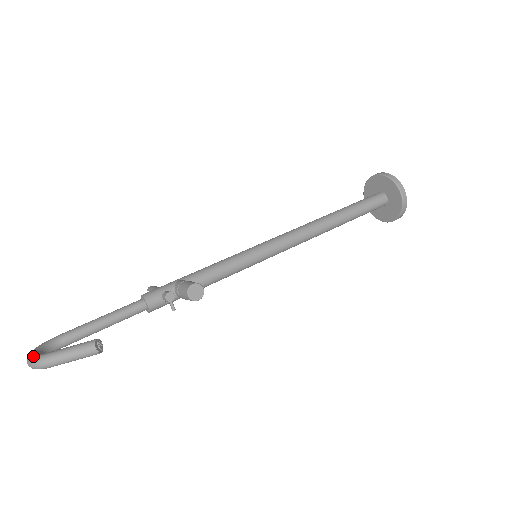
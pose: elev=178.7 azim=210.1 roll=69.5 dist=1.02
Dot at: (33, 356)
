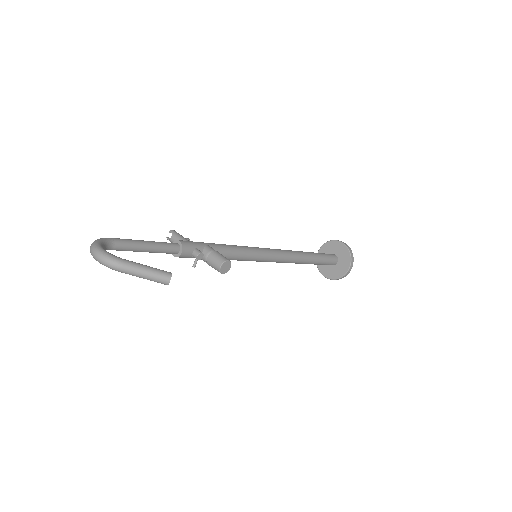
Dot at: (108, 253)
